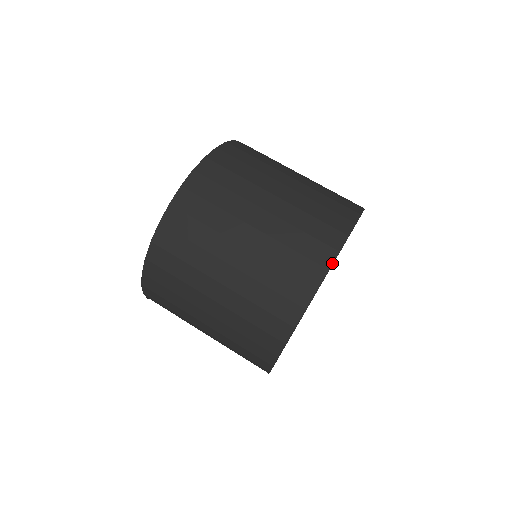
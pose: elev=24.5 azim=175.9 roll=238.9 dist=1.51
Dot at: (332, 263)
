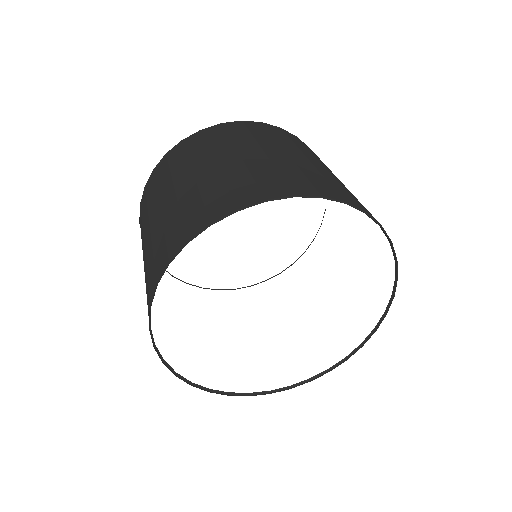
Dot at: occluded
